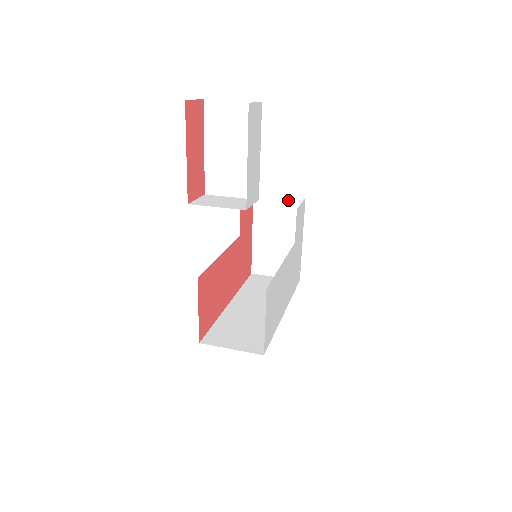
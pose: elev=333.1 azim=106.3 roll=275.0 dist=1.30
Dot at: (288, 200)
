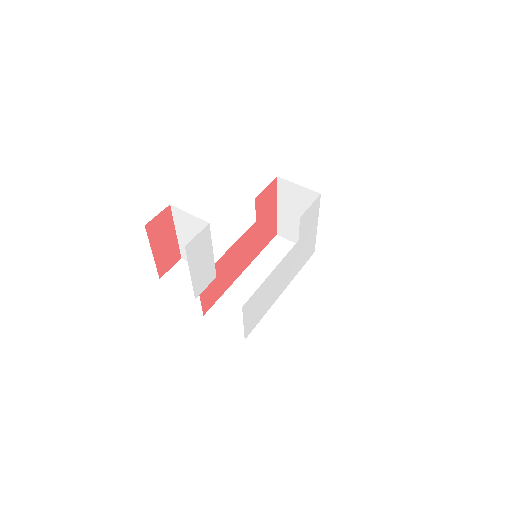
Dot at: (306, 191)
